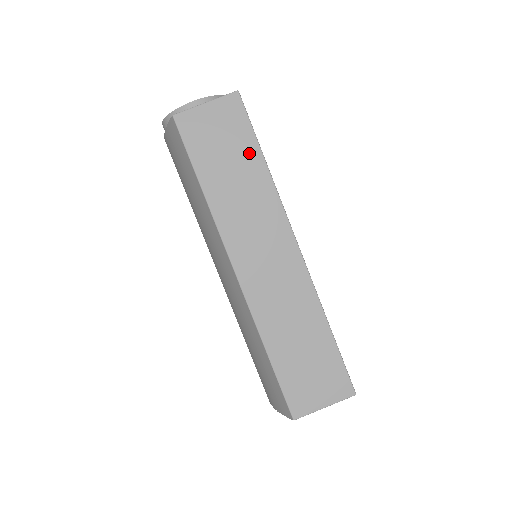
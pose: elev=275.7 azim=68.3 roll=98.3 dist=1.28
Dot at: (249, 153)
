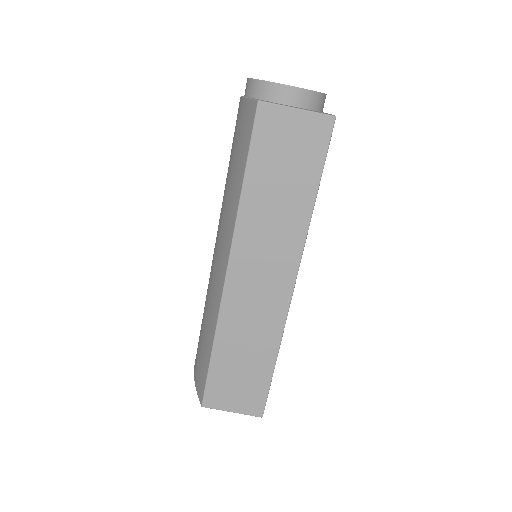
Dot at: (306, 182)
